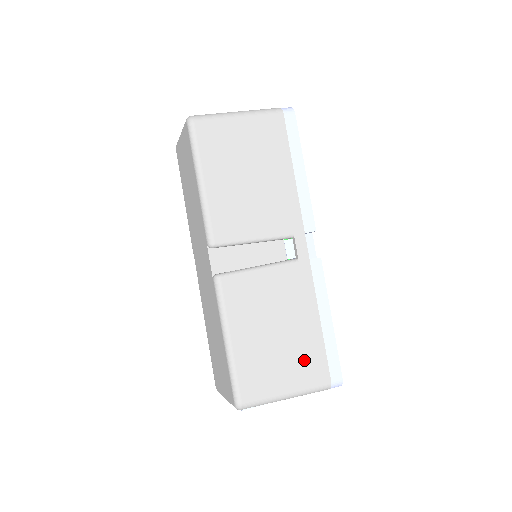
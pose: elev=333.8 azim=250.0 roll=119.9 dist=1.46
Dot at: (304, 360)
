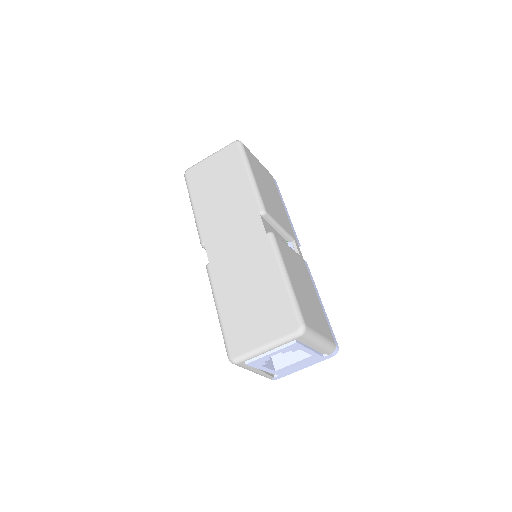
Dot at: (321, 319)
